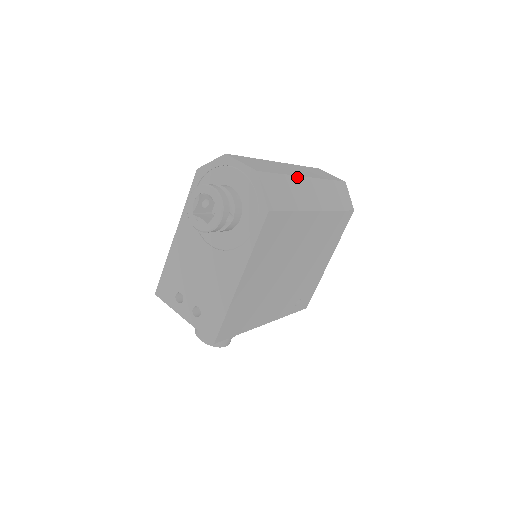
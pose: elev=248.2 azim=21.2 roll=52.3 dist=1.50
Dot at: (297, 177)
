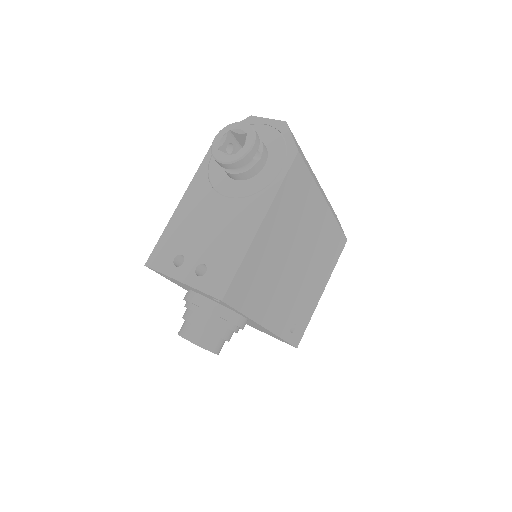
Dot at: (309, 165)
